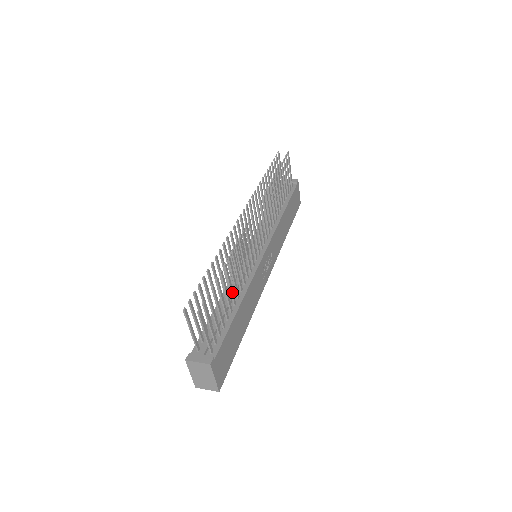
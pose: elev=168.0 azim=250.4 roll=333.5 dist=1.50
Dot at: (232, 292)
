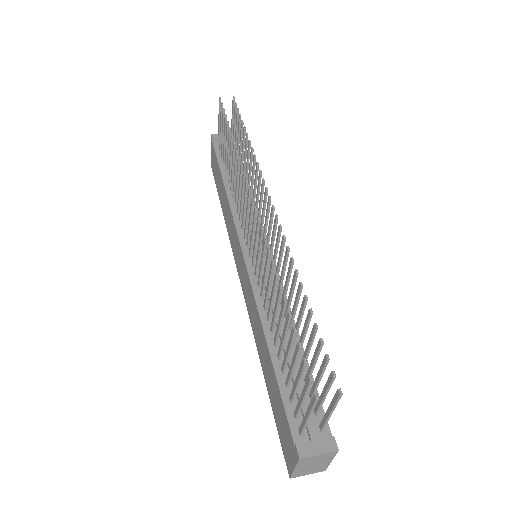
Dot at: (298, 328)
